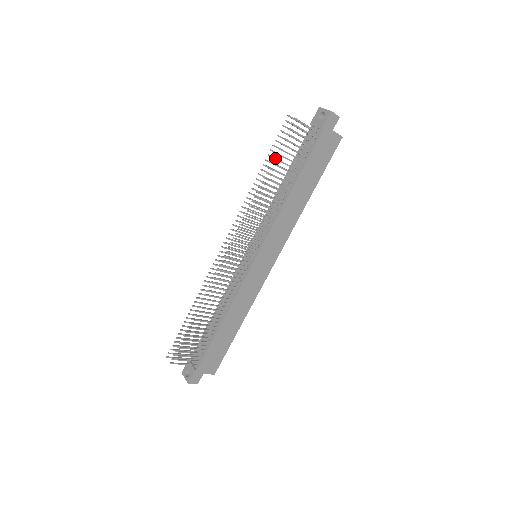
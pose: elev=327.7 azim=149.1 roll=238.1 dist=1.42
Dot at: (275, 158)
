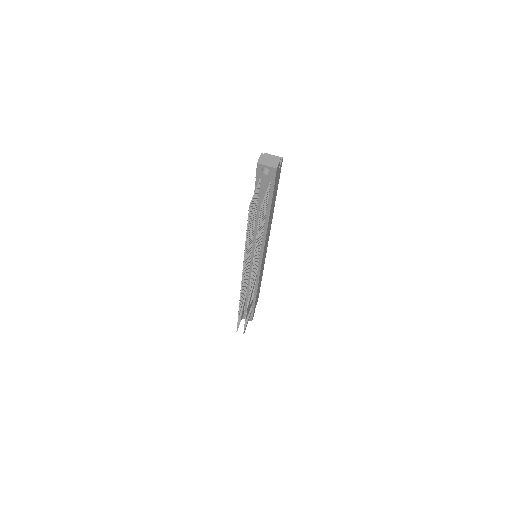
Dot at: (257, 235)
